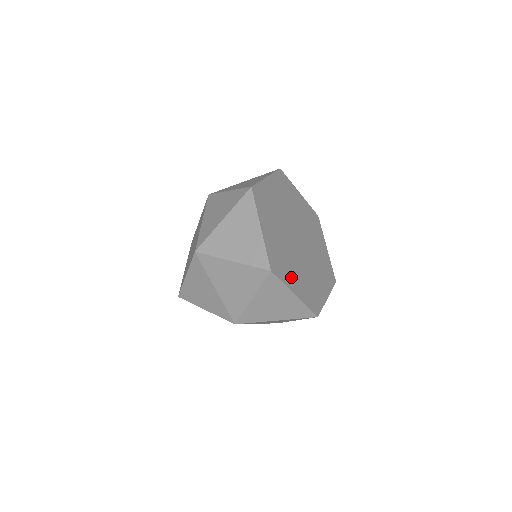
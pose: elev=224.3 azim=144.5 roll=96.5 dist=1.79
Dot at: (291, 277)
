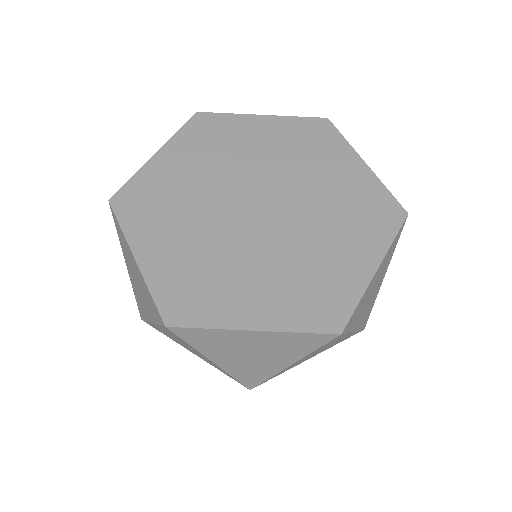
Dot at: (235, 300)
